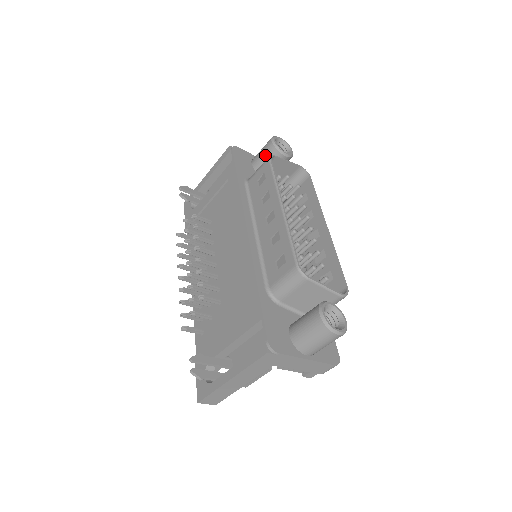
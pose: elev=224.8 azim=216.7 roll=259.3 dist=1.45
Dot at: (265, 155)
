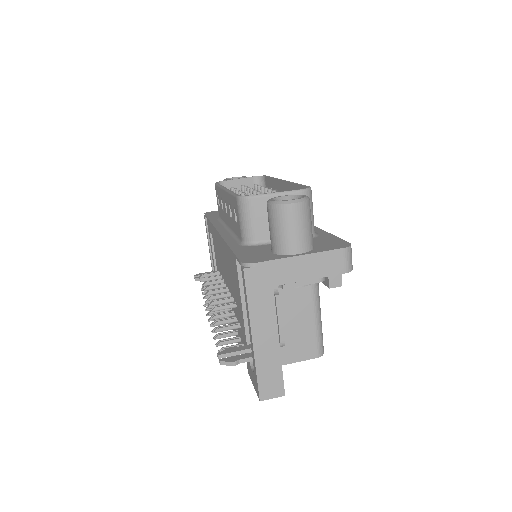
Dot at: occluded
